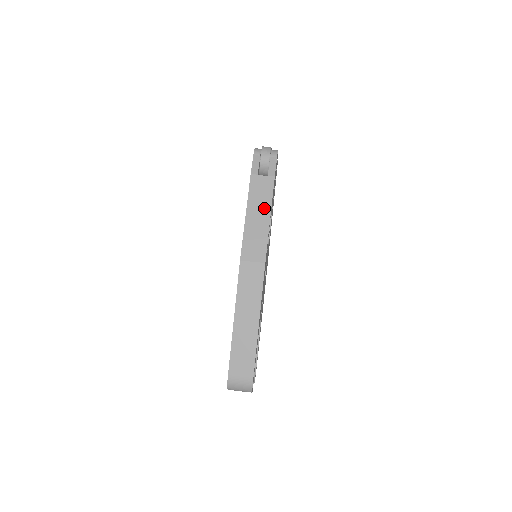
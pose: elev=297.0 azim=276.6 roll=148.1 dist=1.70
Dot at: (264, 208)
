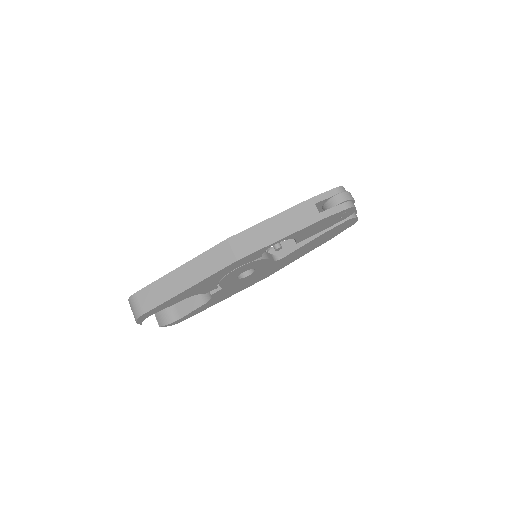
Dot at: (287, 228)
